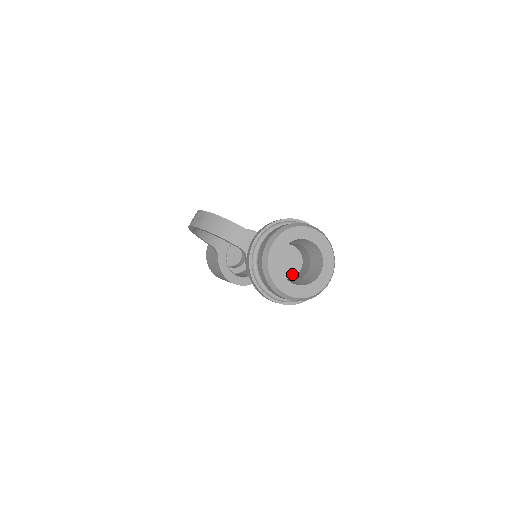
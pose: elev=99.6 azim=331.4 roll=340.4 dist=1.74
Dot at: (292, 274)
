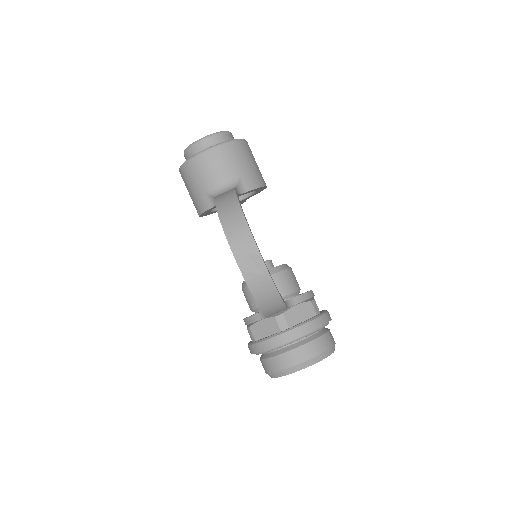
Dot at: occluded
